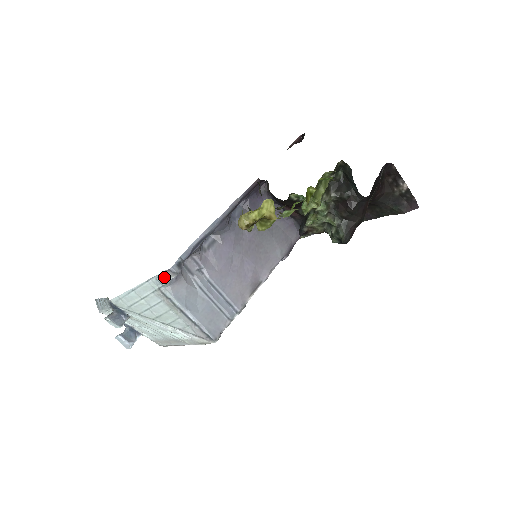
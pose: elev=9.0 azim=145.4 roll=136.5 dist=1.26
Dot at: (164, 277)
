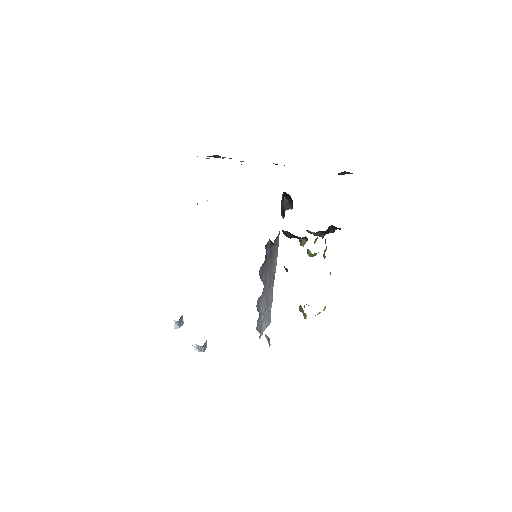
Dot at: occluded
